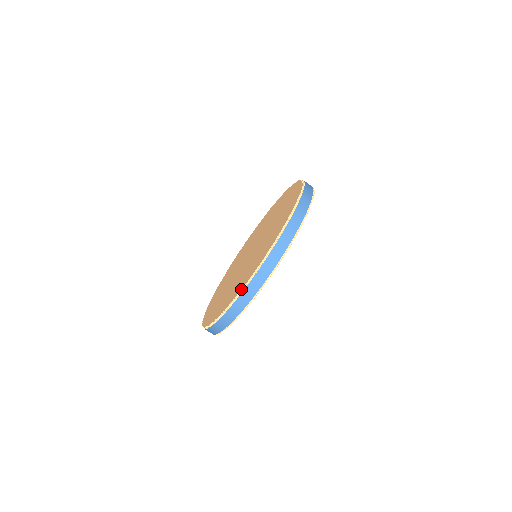
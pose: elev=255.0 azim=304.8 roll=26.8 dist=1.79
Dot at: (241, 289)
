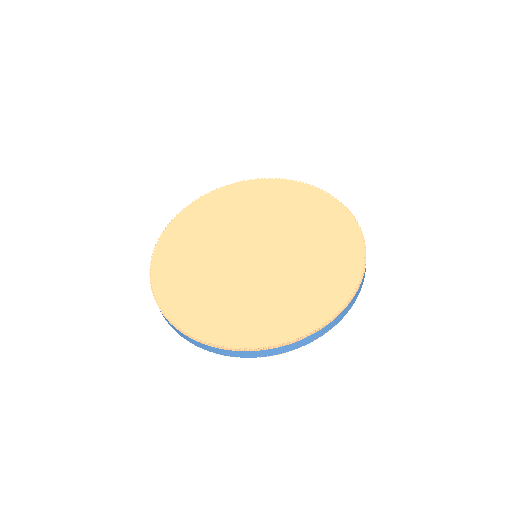
Dot at: (254, 348)
